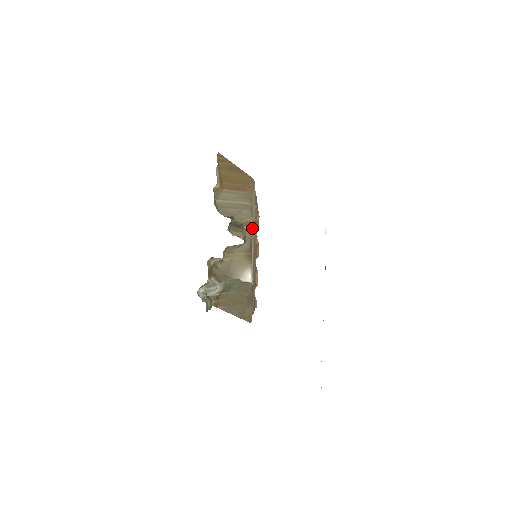
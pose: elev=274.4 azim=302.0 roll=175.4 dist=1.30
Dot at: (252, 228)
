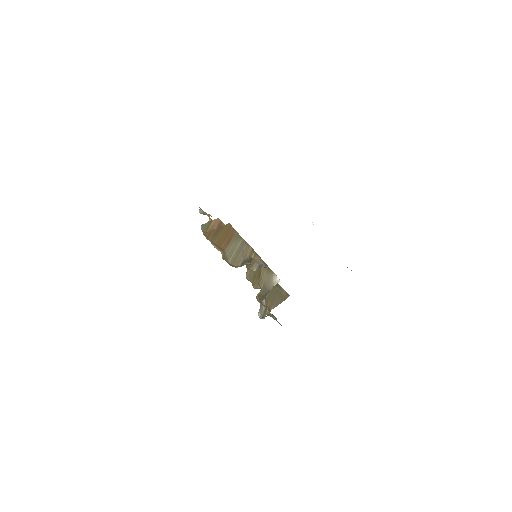
Dot at: (255, 252)
